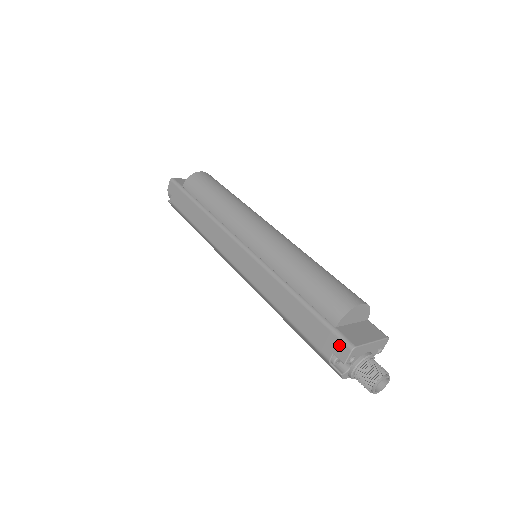
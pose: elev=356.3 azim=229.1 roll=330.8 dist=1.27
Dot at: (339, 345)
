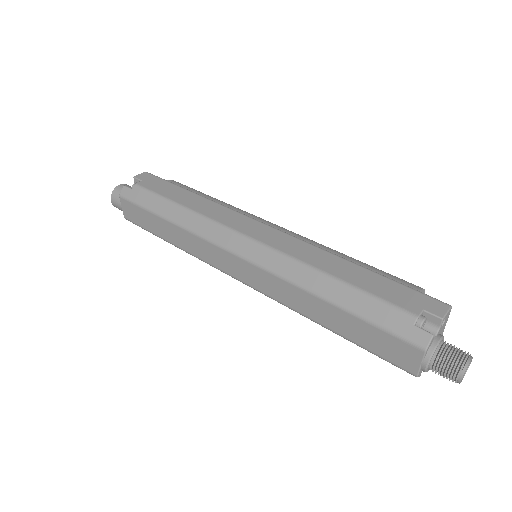
Dot at: (432, 302)
